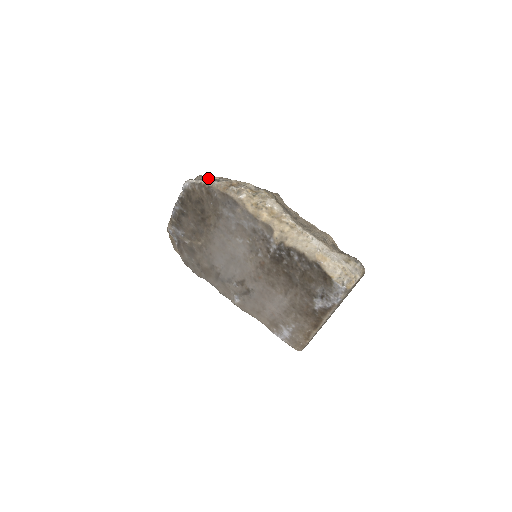
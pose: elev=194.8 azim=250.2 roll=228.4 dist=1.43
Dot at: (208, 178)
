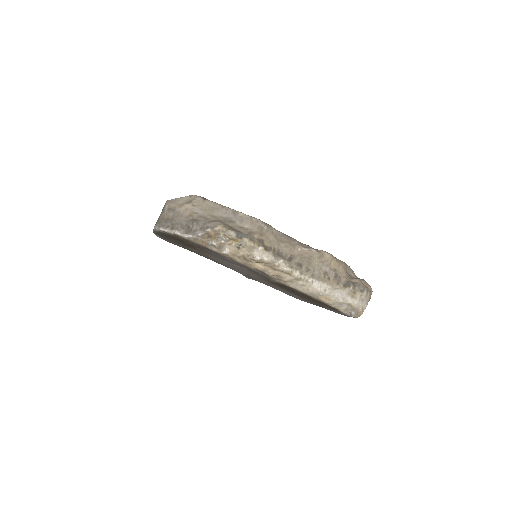
Dot at: (179, 221)
